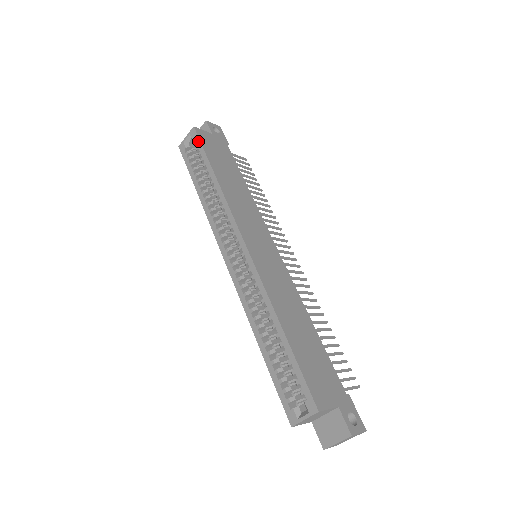
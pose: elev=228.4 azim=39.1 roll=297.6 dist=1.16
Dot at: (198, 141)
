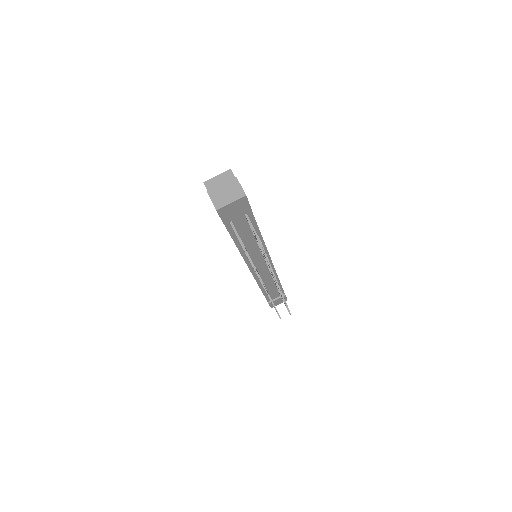
Dot at: occluded
